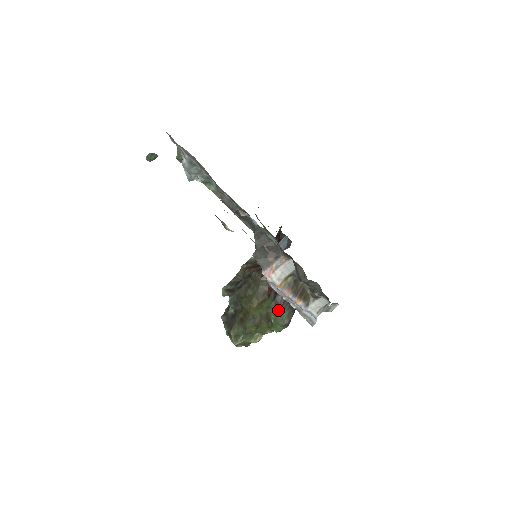
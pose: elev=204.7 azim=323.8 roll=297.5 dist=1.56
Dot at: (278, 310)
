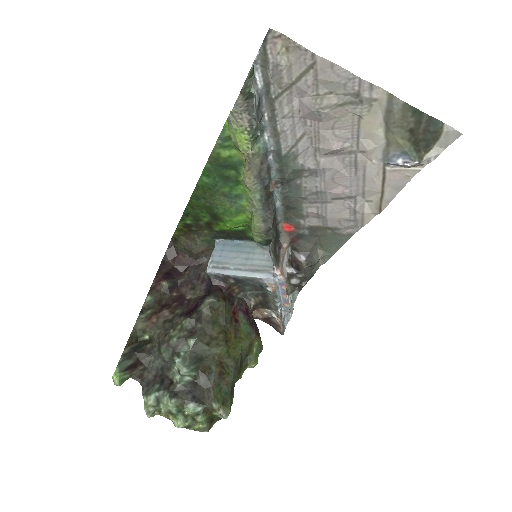
Dot at: (258, 332)
